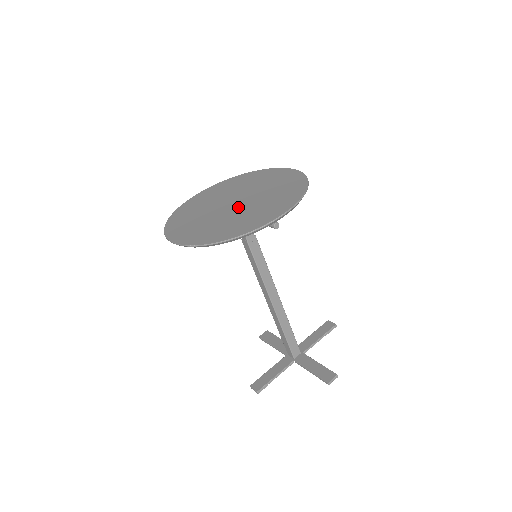
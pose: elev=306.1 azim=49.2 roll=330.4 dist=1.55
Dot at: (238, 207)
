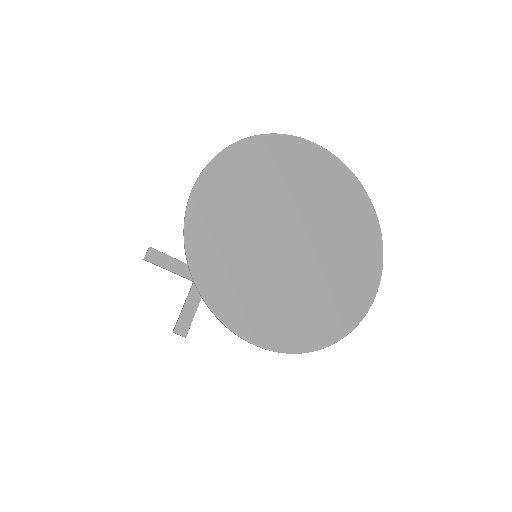
Dot at: (309, 256)
